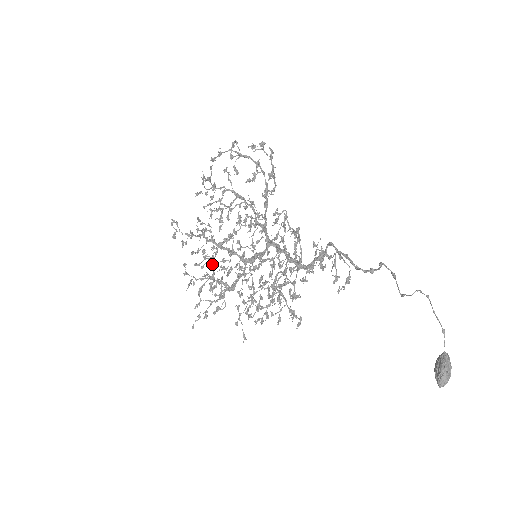
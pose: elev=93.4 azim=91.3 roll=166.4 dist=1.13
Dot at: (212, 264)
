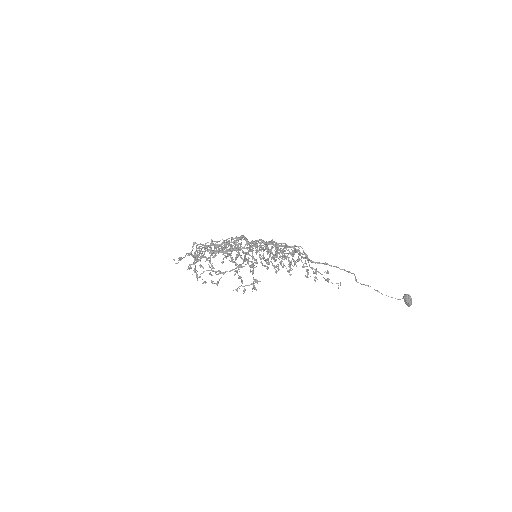
Dot at: occluded
